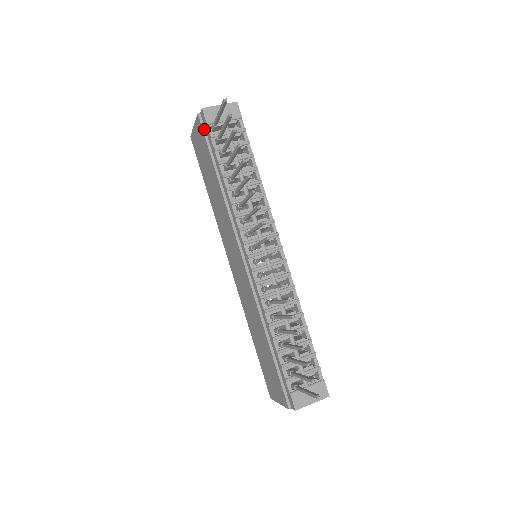
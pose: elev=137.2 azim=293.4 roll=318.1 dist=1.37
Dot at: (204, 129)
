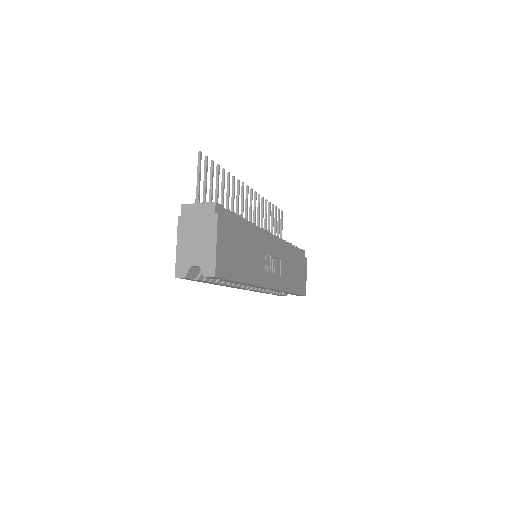
Dot at: occluded
